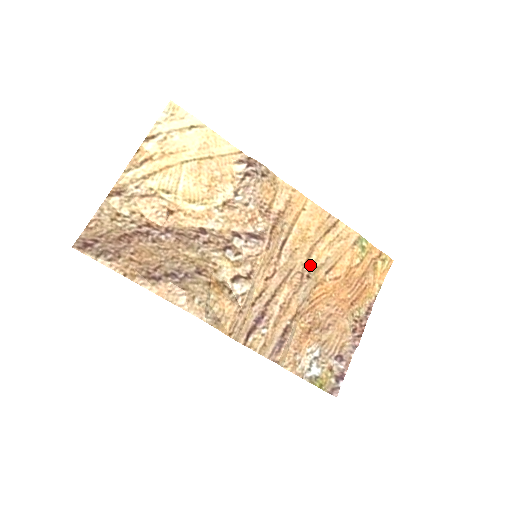
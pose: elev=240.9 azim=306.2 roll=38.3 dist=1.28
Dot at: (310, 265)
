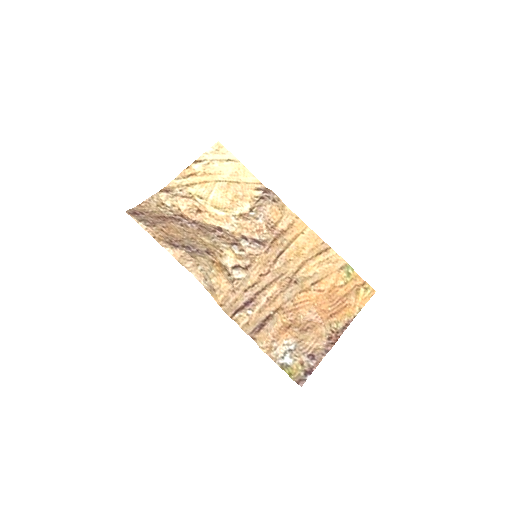
Dot at: (299, 274)
